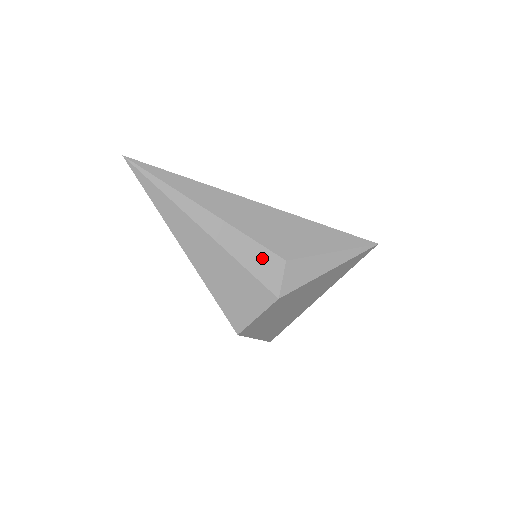
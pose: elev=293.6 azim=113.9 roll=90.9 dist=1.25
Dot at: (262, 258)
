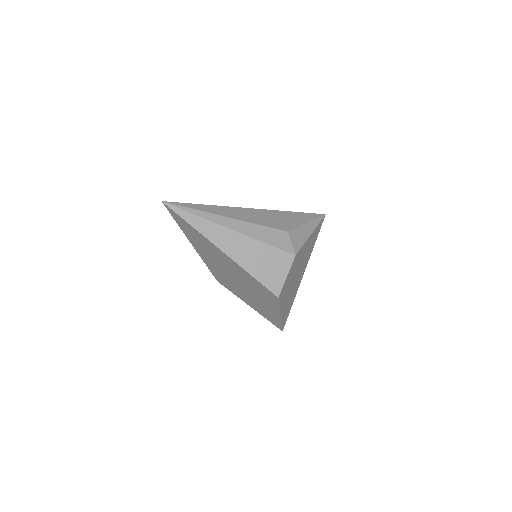
Dot at: (274, 235)
